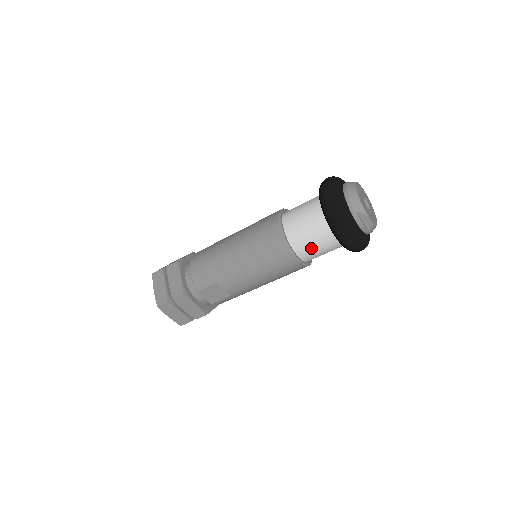
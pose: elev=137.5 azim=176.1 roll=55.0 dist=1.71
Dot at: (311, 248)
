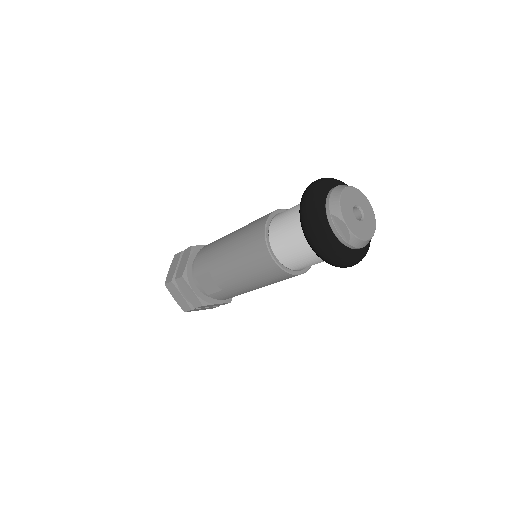
Dot at: (289, 251)
